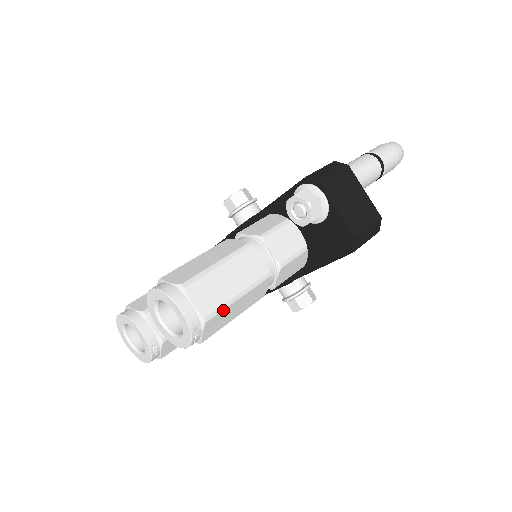
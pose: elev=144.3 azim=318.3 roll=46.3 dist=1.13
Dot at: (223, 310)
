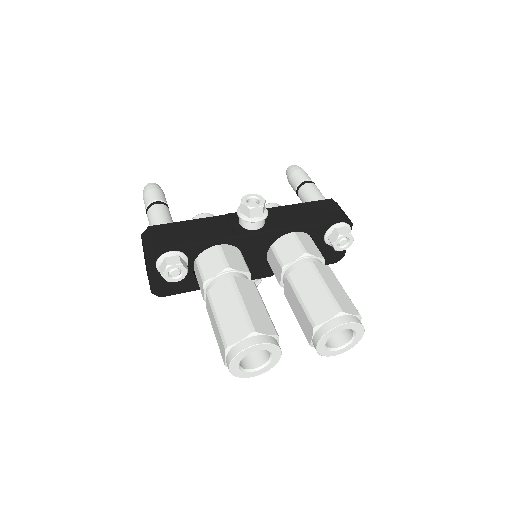
Dot at: occluded
